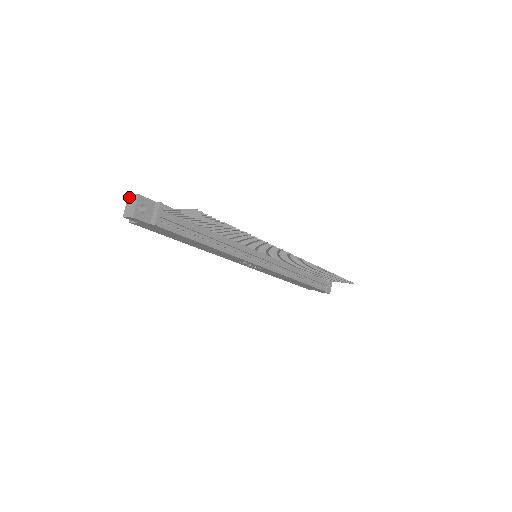
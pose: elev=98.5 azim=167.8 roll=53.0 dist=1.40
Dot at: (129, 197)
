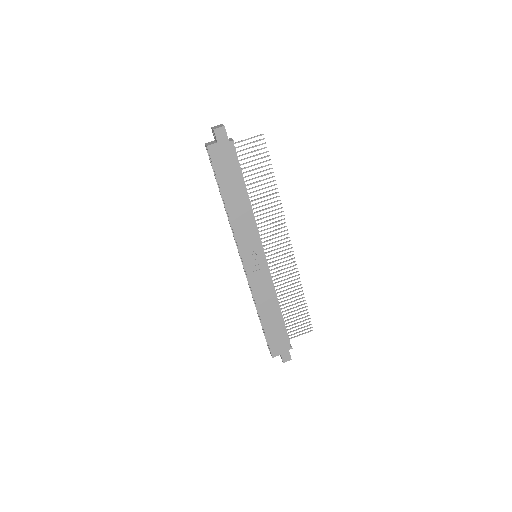
Dot at: (213, 127)
